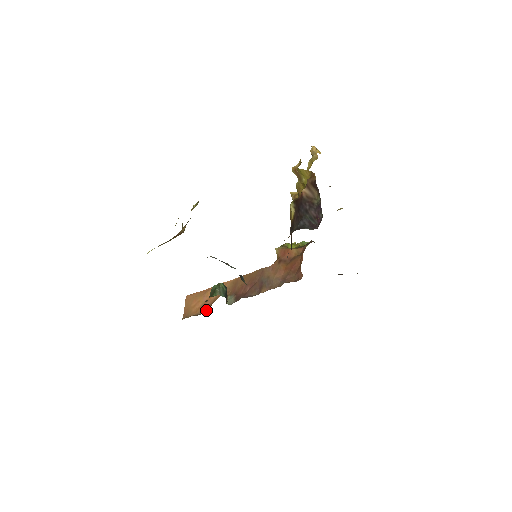
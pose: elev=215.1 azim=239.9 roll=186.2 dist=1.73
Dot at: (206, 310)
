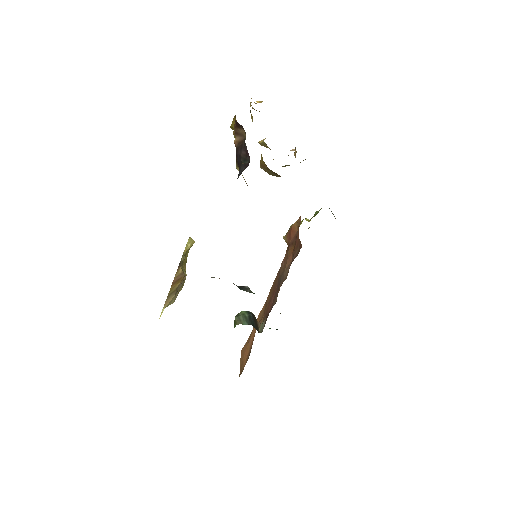
Dot at: (249, 354)
